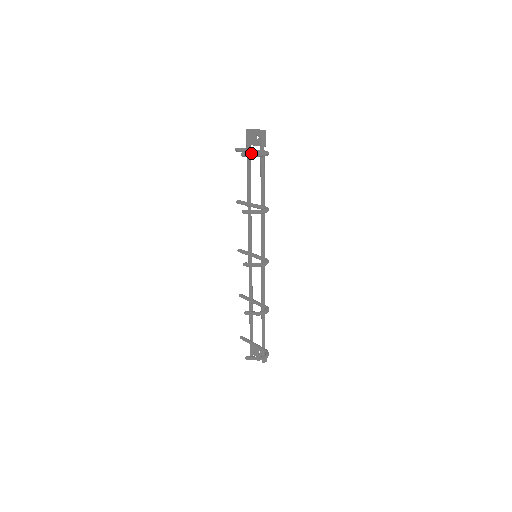
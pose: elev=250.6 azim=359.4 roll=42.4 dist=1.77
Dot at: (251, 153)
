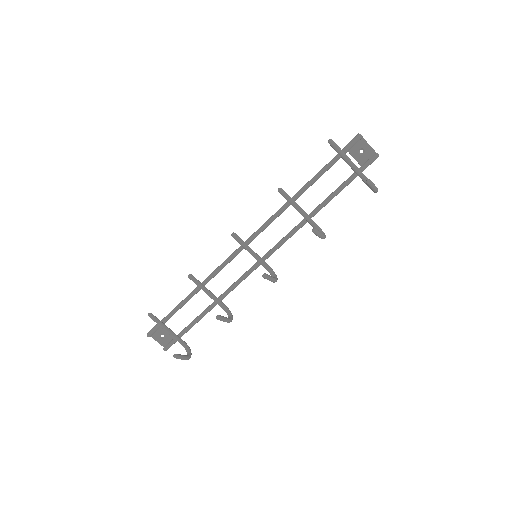
Dot at: (375, 186)
